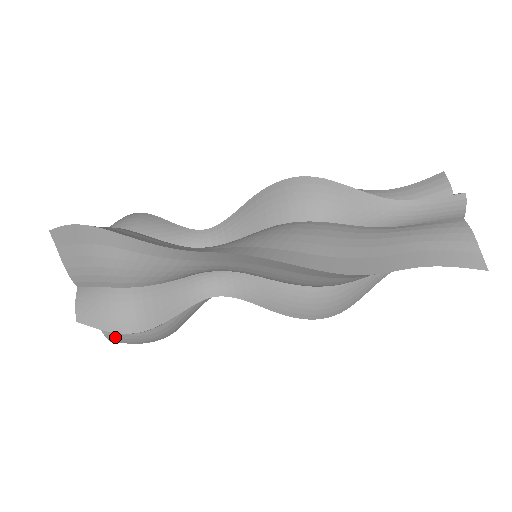
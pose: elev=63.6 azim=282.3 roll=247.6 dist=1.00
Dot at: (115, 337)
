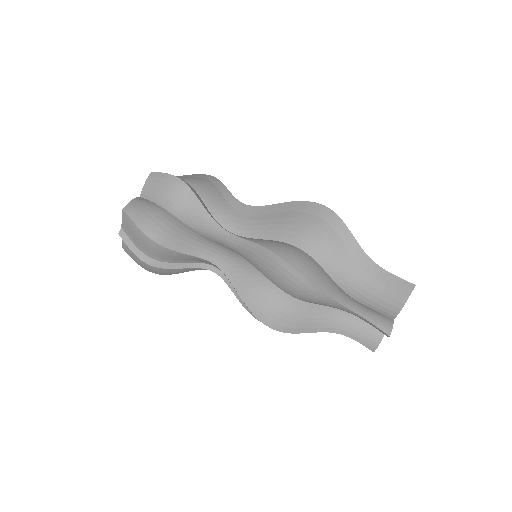
Dot at: (134, 206)
